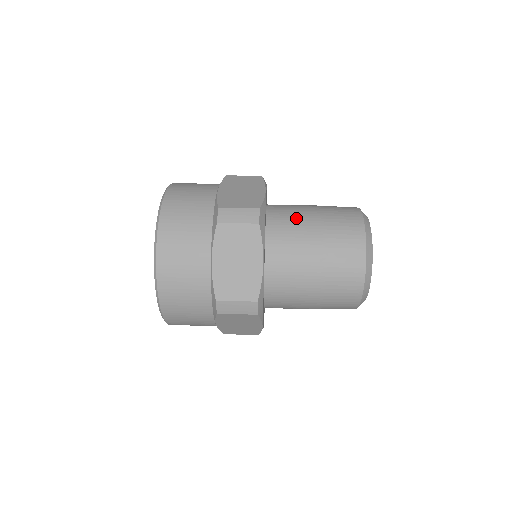
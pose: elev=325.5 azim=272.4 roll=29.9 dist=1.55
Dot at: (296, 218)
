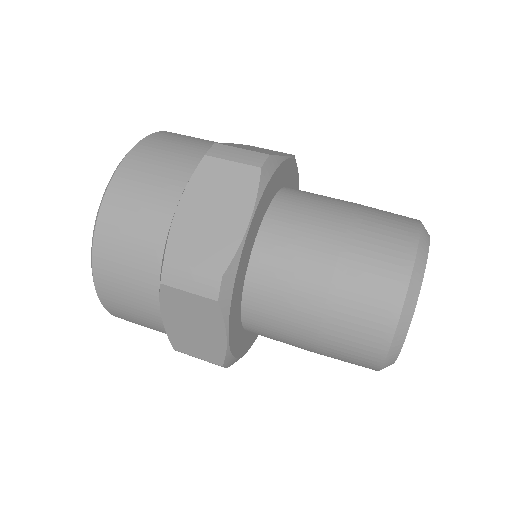
Dot at: (321, 199)
